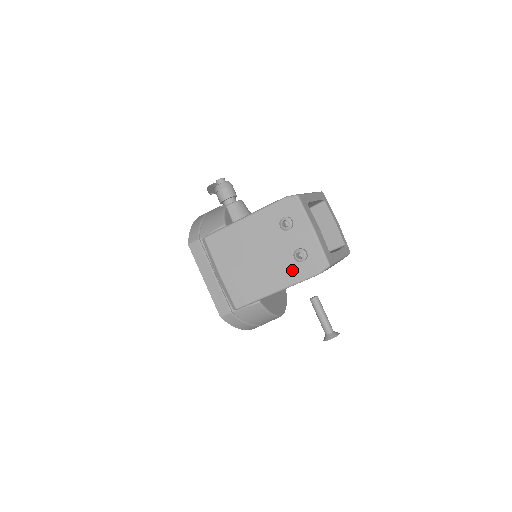
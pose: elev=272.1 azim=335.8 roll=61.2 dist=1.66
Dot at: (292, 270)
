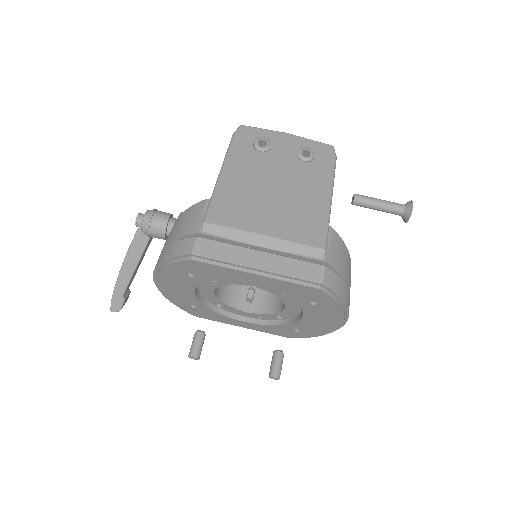
Dot at: (316, 171)
